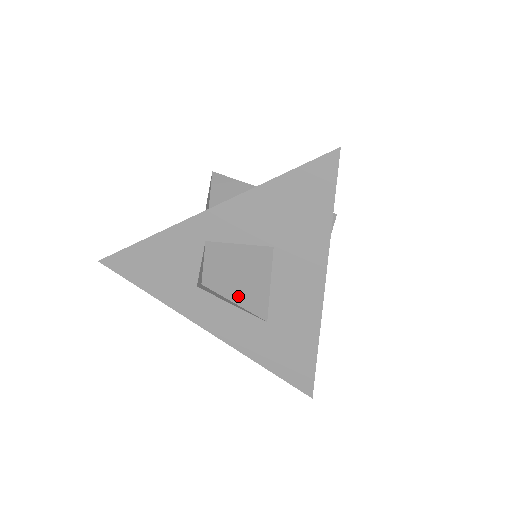
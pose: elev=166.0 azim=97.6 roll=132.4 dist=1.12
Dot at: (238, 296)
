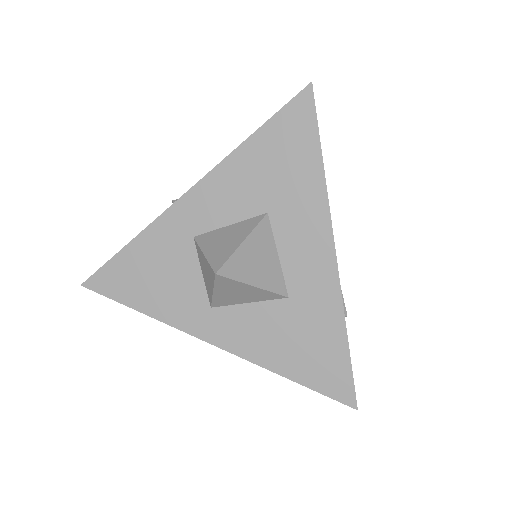
Dot at: occluded
